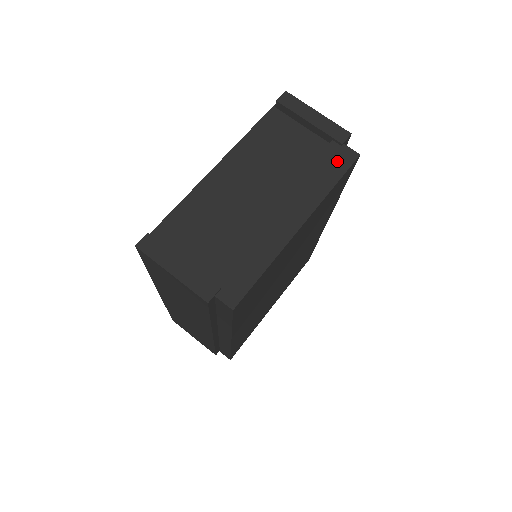
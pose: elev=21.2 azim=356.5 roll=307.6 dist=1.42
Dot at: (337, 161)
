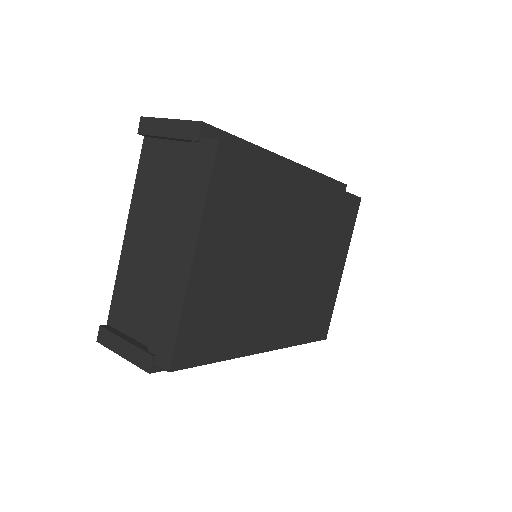
Dot at: (201, 164)
